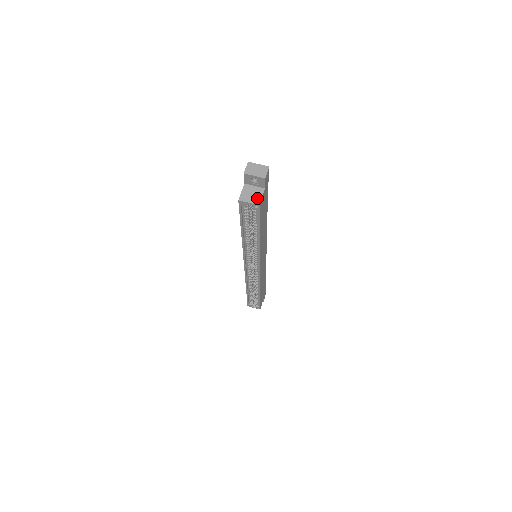
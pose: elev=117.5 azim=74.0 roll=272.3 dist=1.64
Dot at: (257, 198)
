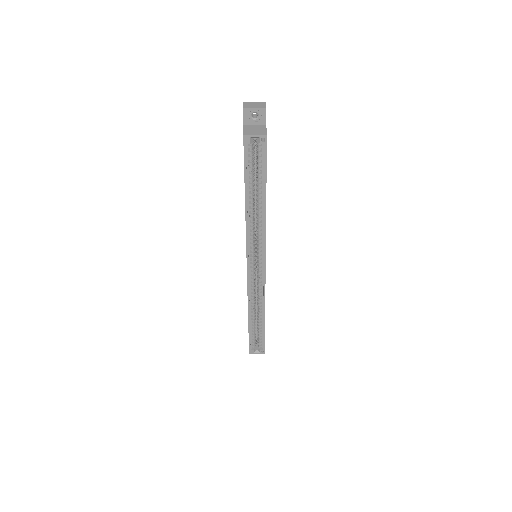
Dot at: (262, 131)
